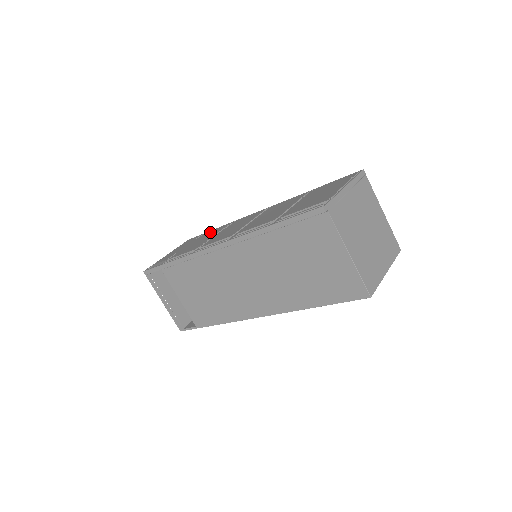
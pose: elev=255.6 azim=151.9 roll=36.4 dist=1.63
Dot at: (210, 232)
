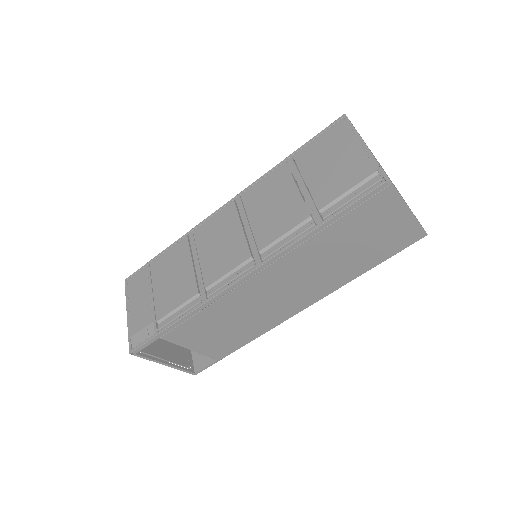
Dot at: (165, 259)
